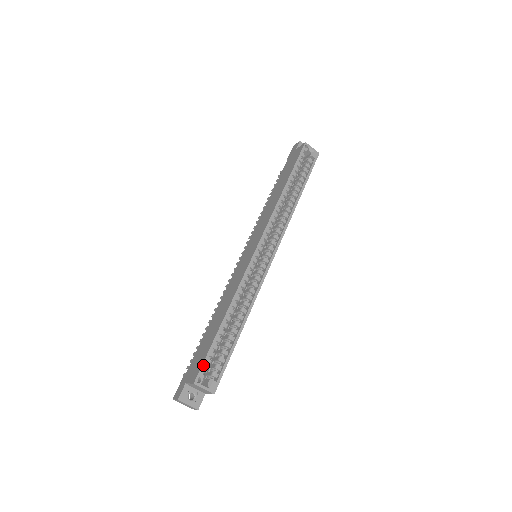
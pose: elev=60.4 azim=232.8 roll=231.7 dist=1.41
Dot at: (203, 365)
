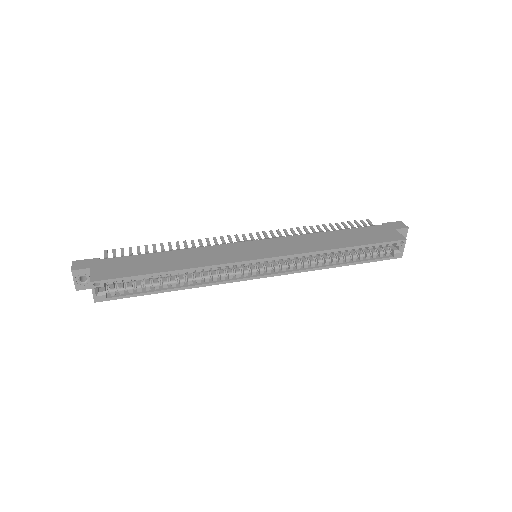
Dot at: (113, 280)
